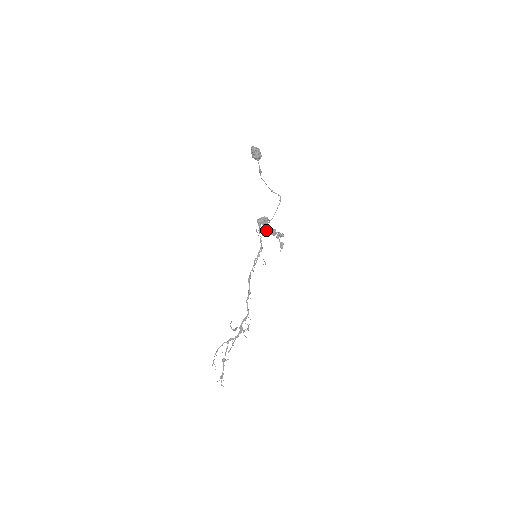
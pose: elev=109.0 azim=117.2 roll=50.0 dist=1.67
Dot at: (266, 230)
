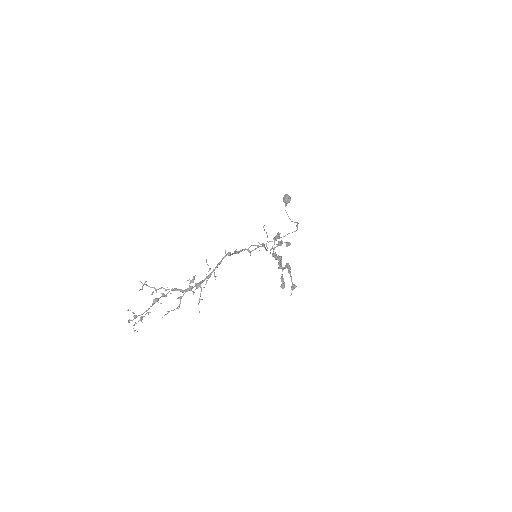
Dot at: occluded
